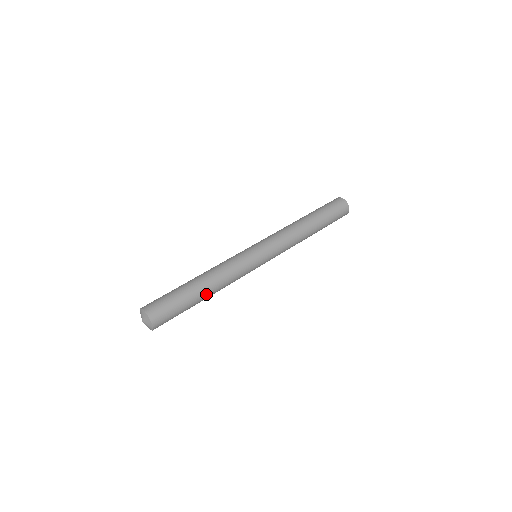
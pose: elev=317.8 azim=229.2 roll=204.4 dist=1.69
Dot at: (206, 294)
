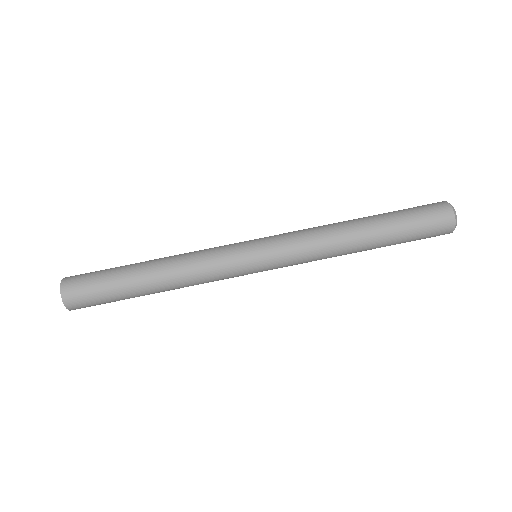
Dot at: (151, 285)
